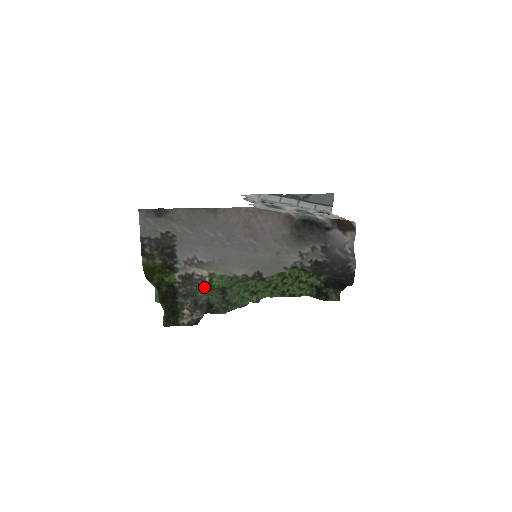
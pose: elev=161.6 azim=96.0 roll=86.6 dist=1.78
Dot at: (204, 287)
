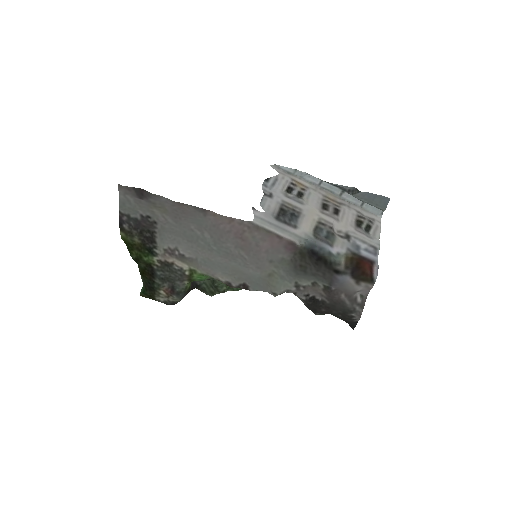
Dot at: (183, 278)
